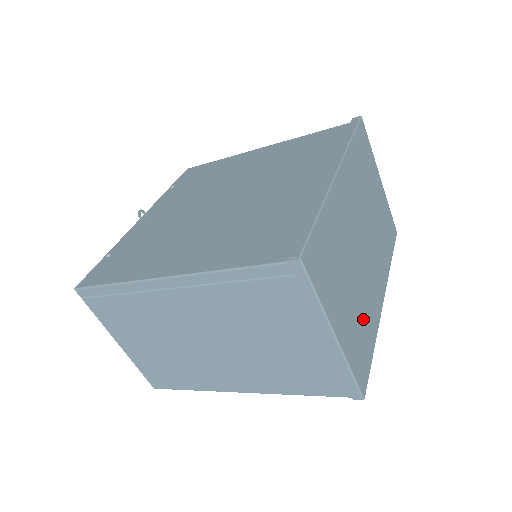
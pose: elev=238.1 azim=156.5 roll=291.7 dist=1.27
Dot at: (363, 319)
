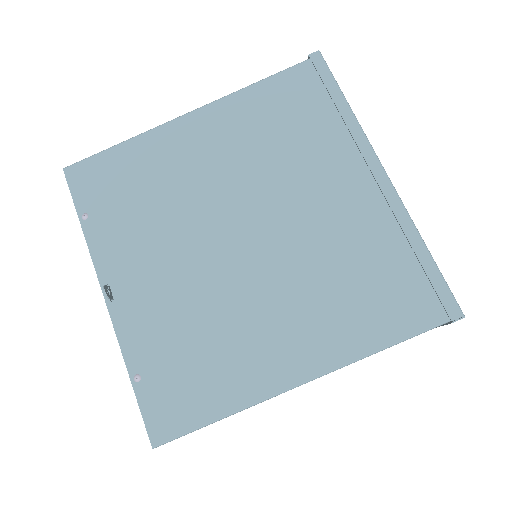
Dot at: occluded
